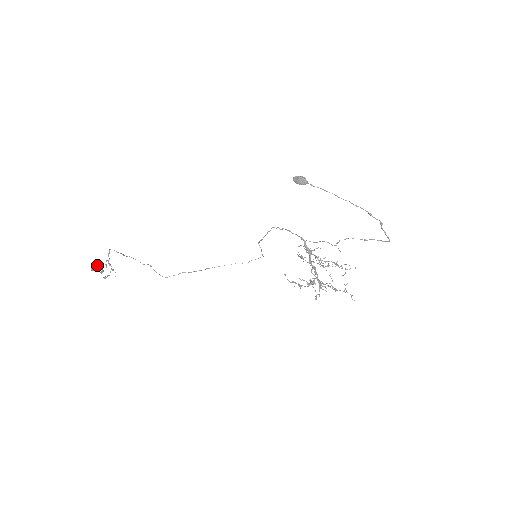
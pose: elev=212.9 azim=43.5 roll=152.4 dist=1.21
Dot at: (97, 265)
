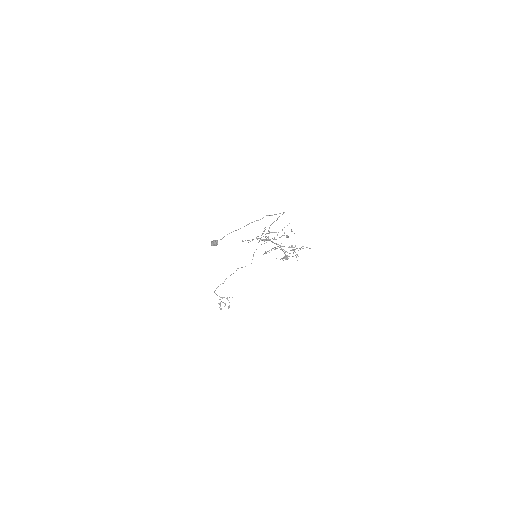
Dot at: (220, 305)
